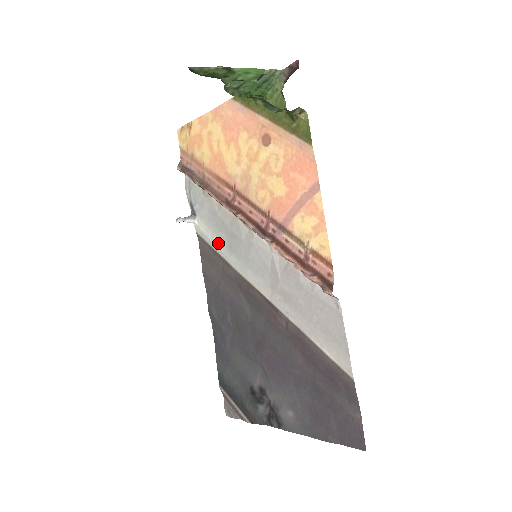
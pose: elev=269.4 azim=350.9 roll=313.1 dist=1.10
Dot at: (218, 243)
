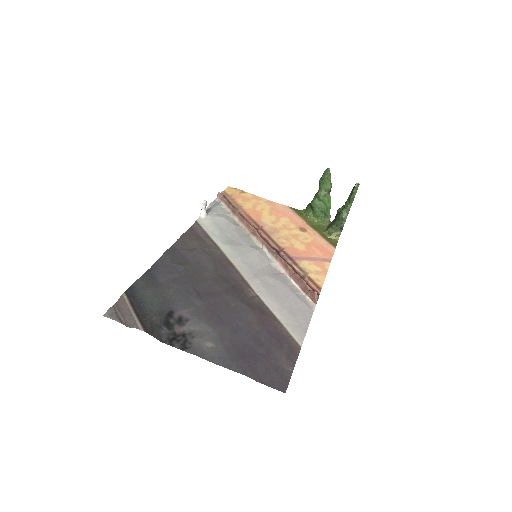
Dot at: (218, 235)
